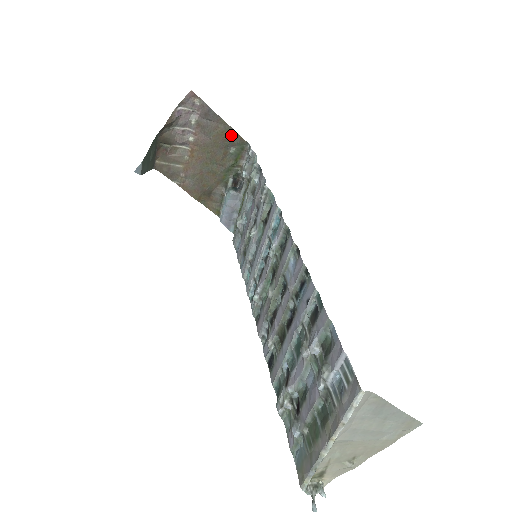
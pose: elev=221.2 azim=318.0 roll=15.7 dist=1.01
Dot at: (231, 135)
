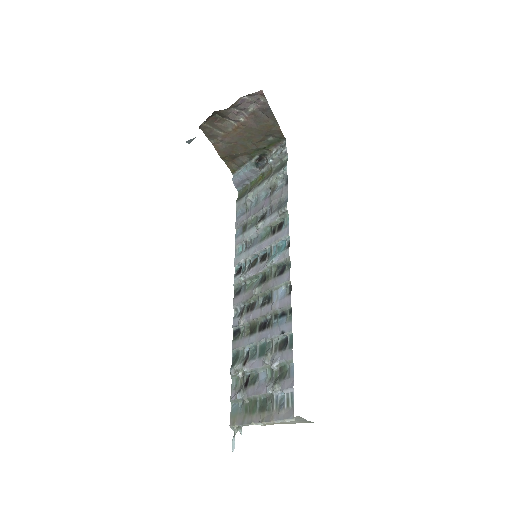
Dot at: (276, 130)
